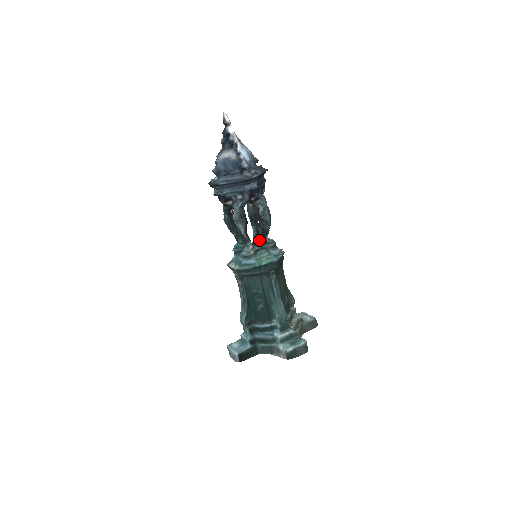
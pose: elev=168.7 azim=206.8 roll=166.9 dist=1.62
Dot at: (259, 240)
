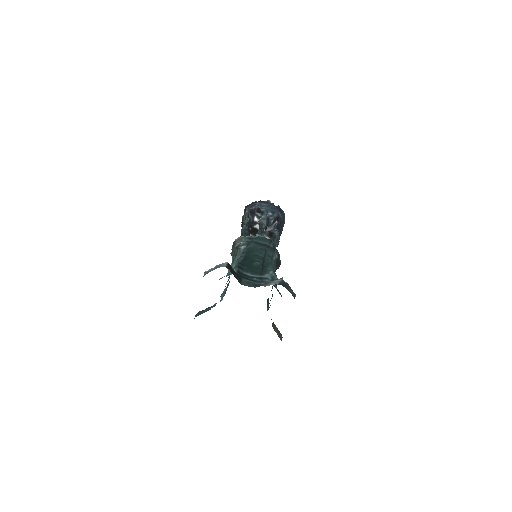
Dot at: occluded
